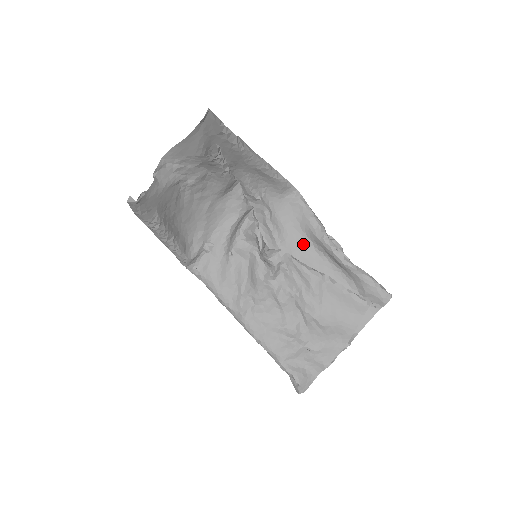
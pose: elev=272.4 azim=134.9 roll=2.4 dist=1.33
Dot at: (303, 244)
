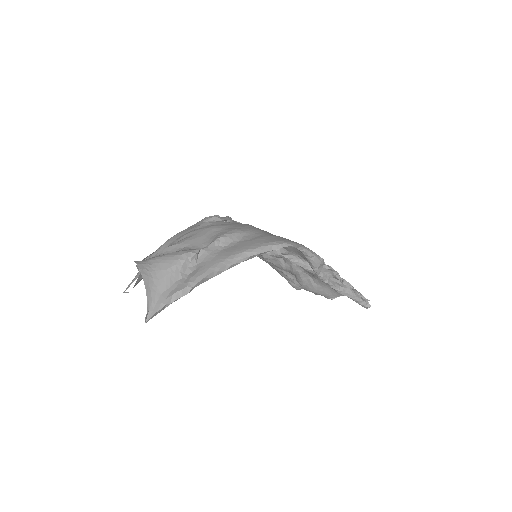
Dot at: occluded
